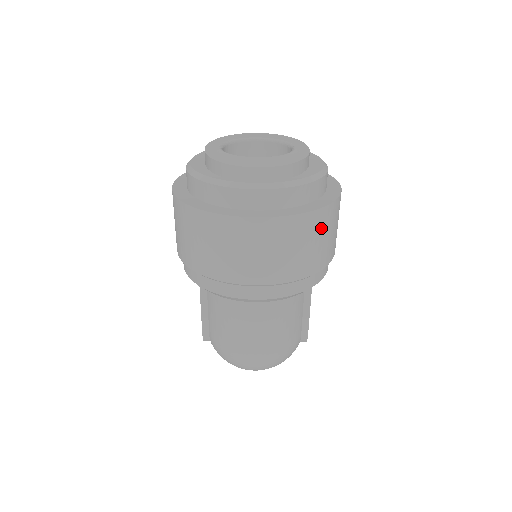
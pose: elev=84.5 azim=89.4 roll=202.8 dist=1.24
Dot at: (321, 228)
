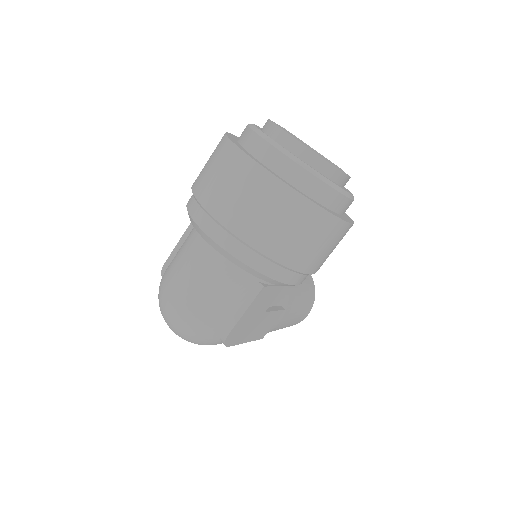
Dot at: (296, 217)
